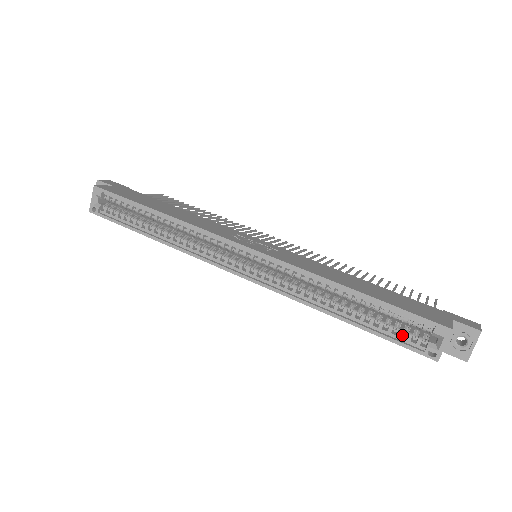
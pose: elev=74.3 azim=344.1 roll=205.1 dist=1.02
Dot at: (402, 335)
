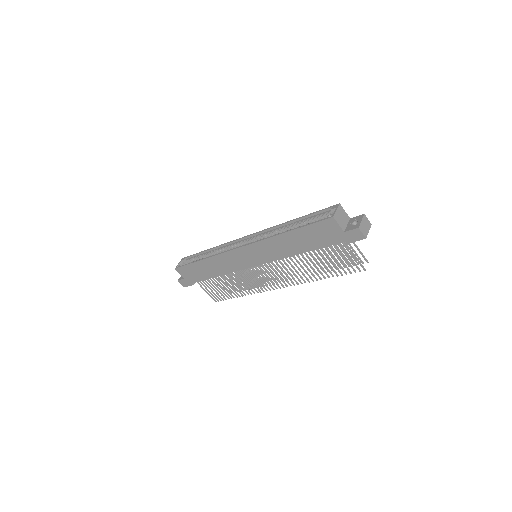
Dot at: (319, 225)
